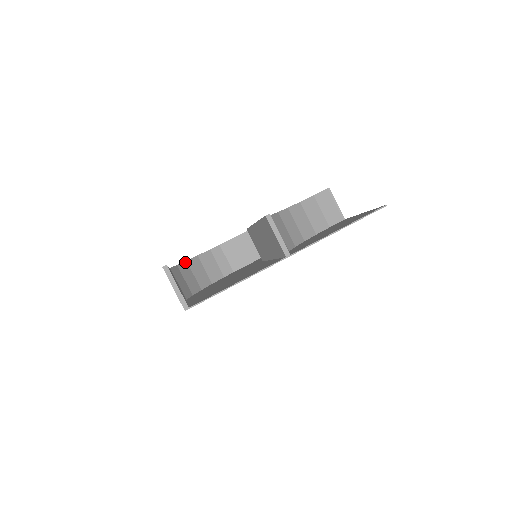
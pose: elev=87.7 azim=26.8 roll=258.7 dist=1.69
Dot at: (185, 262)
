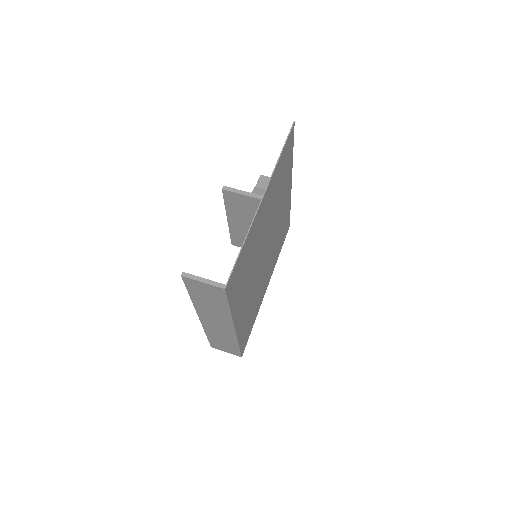
Dot at: occluded
